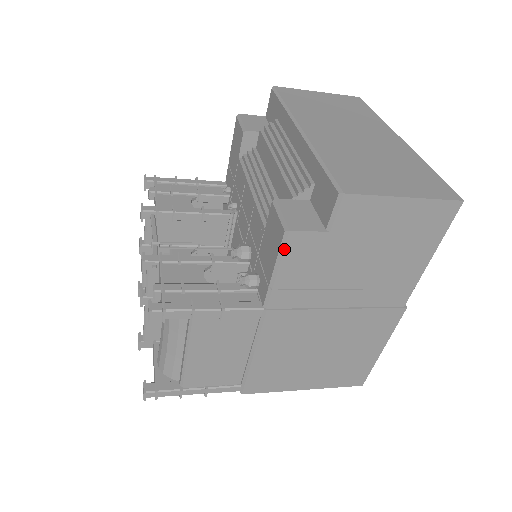
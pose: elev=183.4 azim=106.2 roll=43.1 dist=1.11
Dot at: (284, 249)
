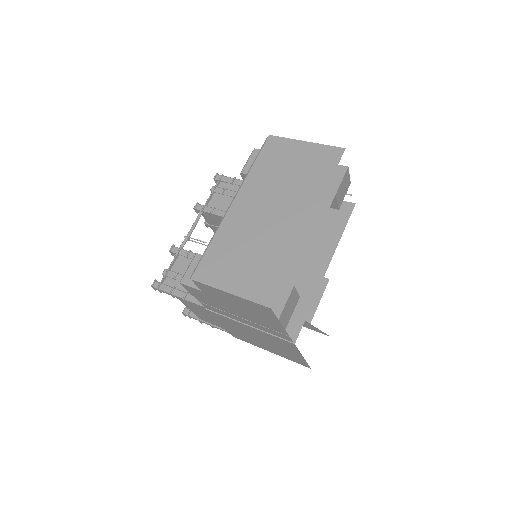
Dot at: (186, 289)
